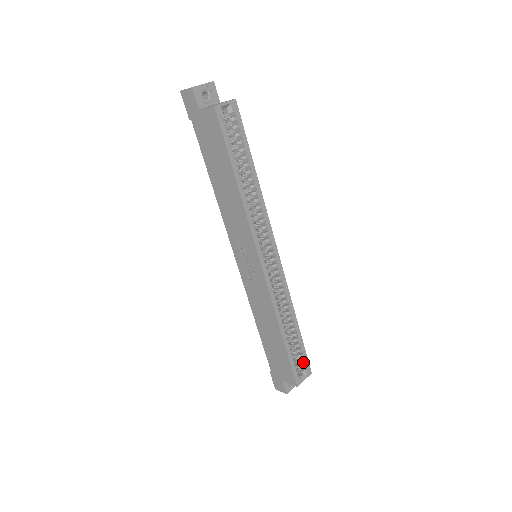
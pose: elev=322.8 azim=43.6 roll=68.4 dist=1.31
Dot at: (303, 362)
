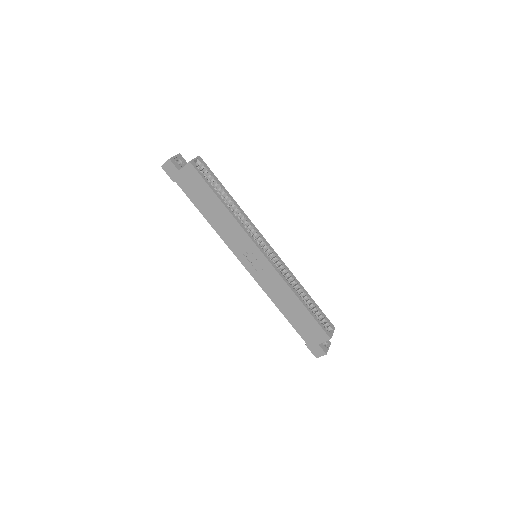
Dot at: (325, 321)
